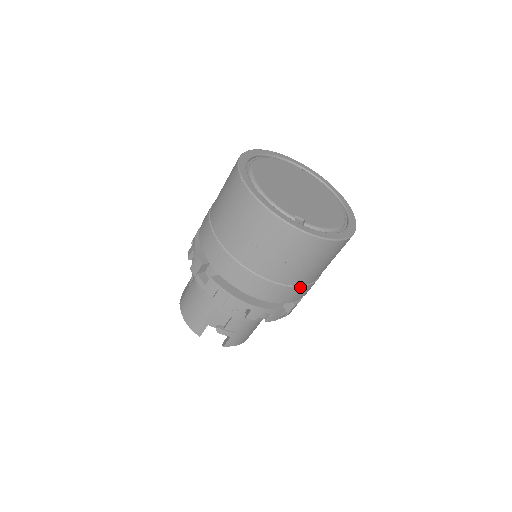
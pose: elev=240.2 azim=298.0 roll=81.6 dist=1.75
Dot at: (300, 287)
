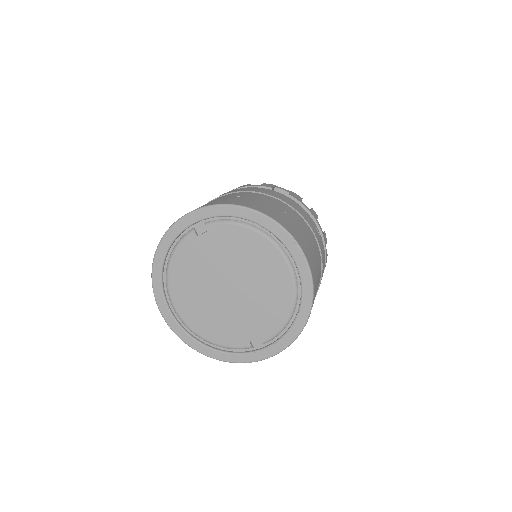
Dot at: occluded
